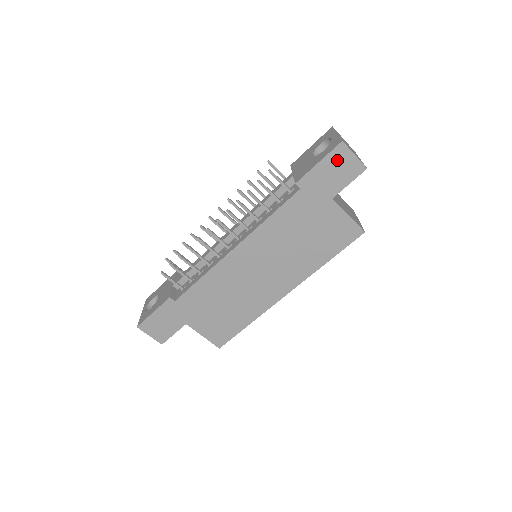
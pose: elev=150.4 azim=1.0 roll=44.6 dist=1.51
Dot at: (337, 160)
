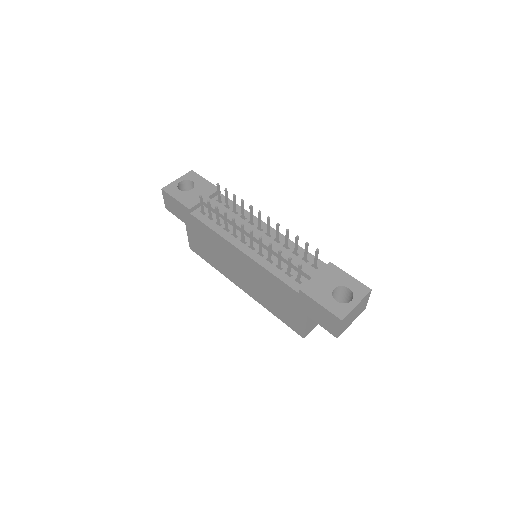
Dot at: (329, 317)
